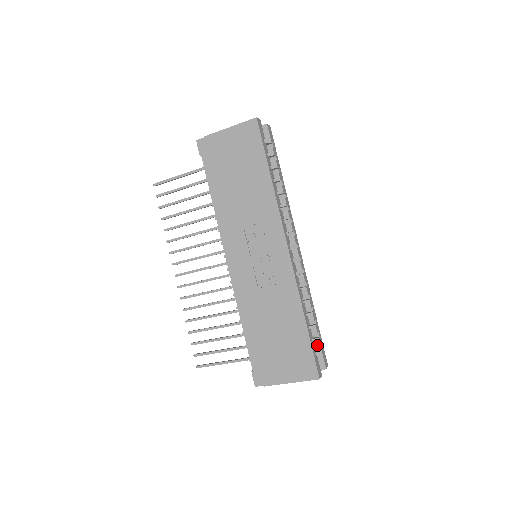
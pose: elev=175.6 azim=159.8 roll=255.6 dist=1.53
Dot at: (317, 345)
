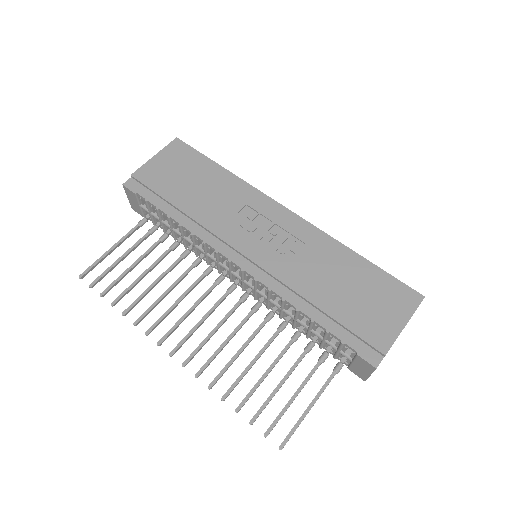
Dot at: occluded
